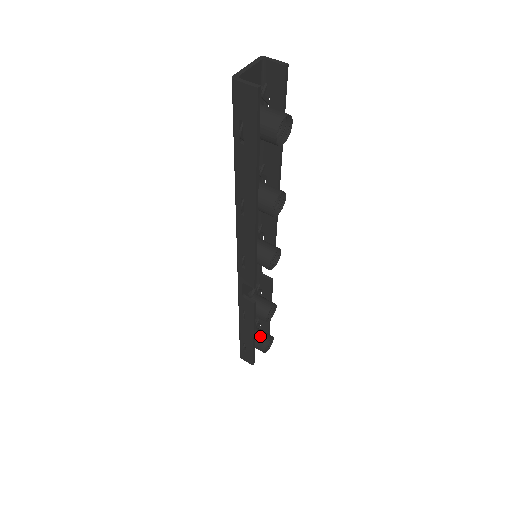
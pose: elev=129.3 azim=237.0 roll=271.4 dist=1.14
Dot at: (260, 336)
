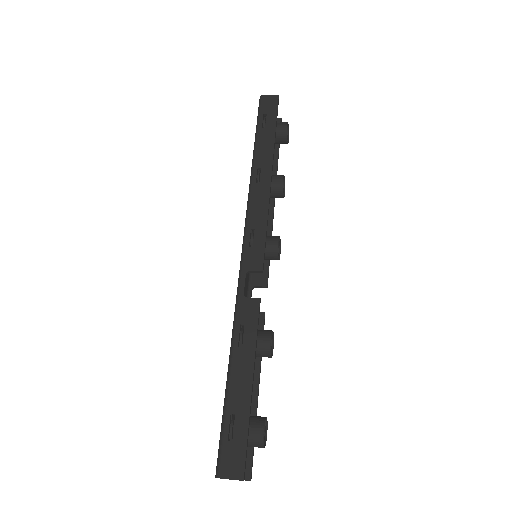
Dot at: occluded
